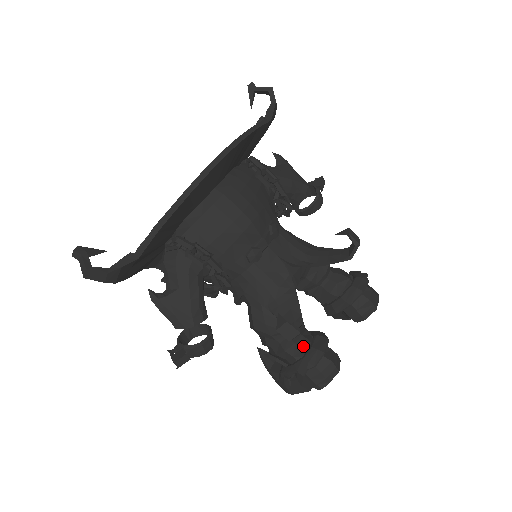
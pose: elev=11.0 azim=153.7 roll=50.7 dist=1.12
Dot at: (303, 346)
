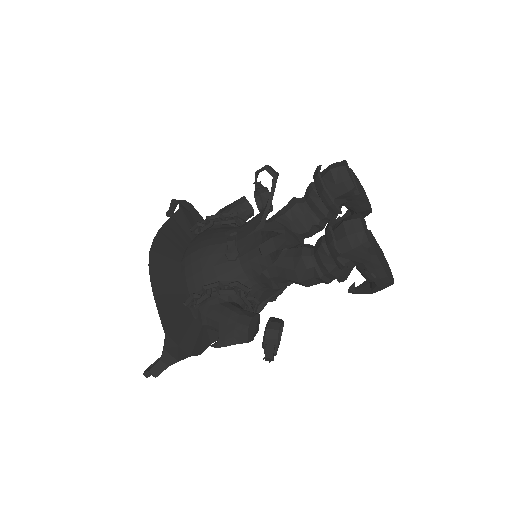
Dot at: (320, 244)
